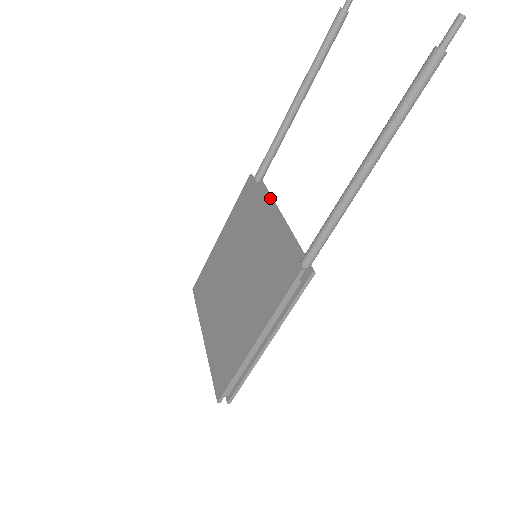
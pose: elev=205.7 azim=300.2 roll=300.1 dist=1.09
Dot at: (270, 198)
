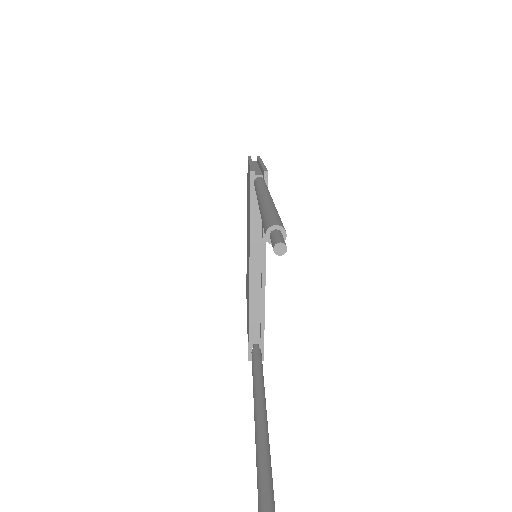
Dot at: (262, 230)
